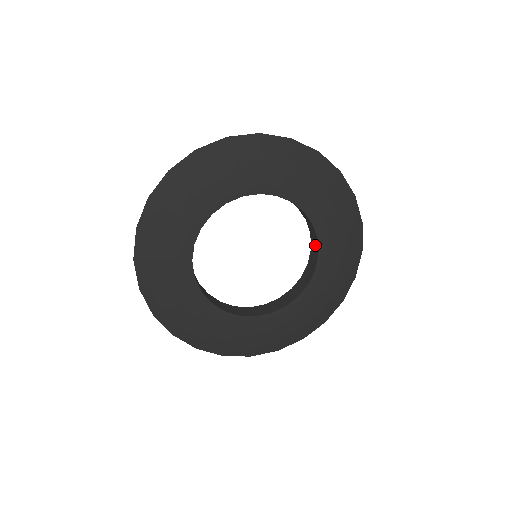
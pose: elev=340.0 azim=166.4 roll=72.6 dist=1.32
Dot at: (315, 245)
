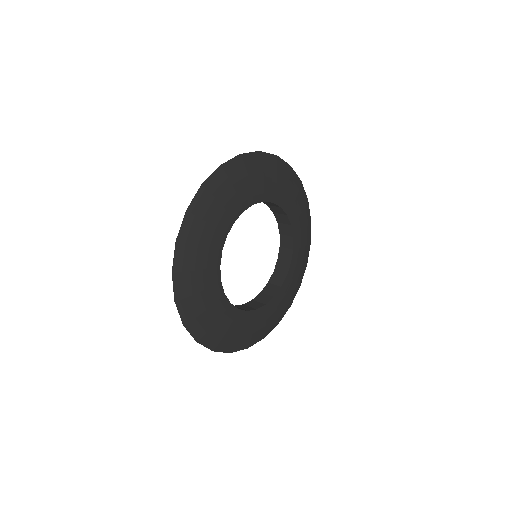
Dot at: (272, 204)
